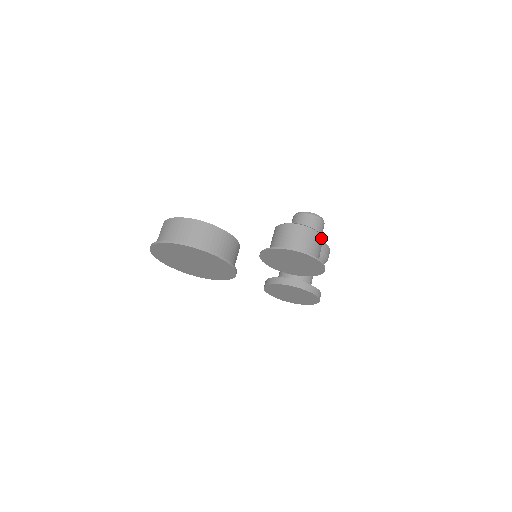
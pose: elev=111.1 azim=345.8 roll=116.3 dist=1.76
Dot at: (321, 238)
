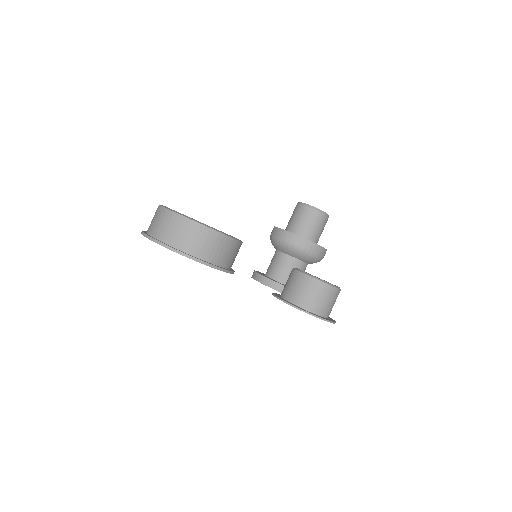
Dot at: (339, 292)
